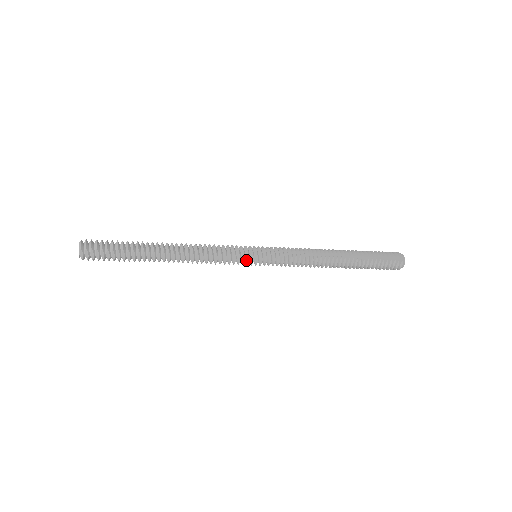
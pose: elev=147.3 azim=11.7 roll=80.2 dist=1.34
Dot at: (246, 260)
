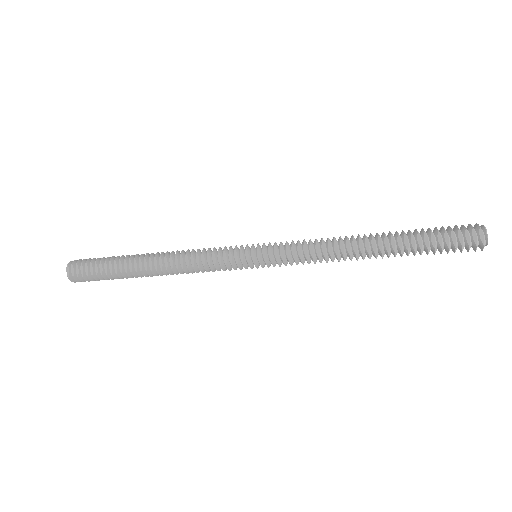
Dot at: (240, 257)
